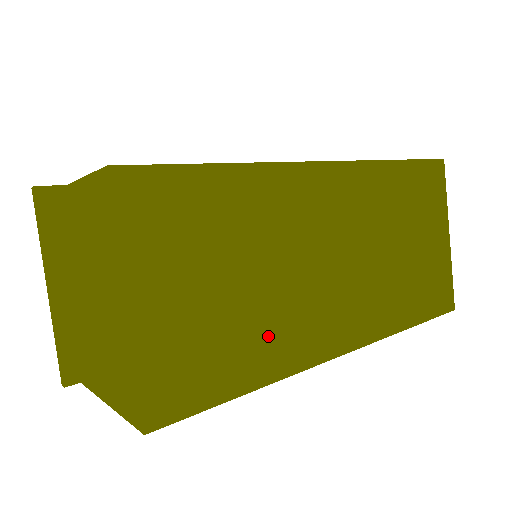
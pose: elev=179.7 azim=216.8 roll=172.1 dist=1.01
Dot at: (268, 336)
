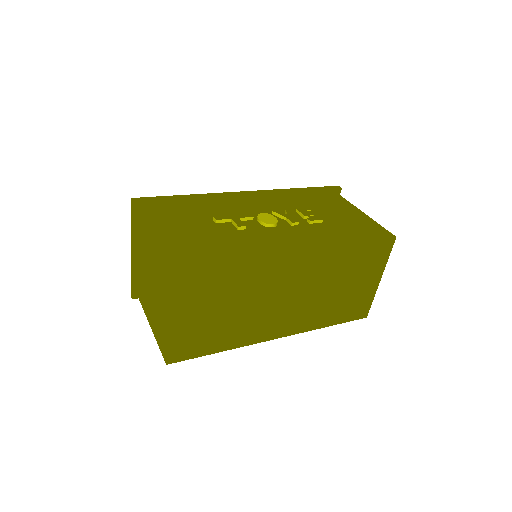
Dot at: (237, 331)
